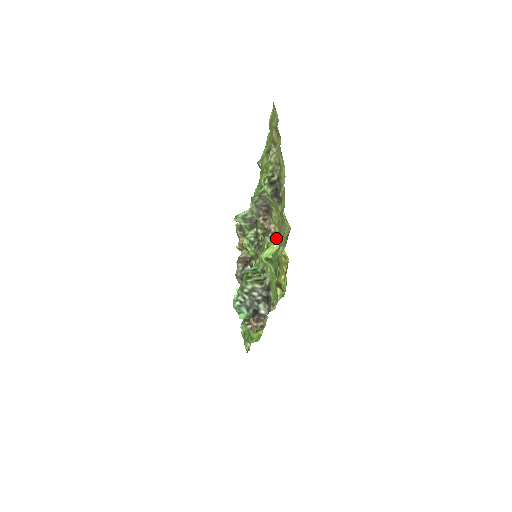
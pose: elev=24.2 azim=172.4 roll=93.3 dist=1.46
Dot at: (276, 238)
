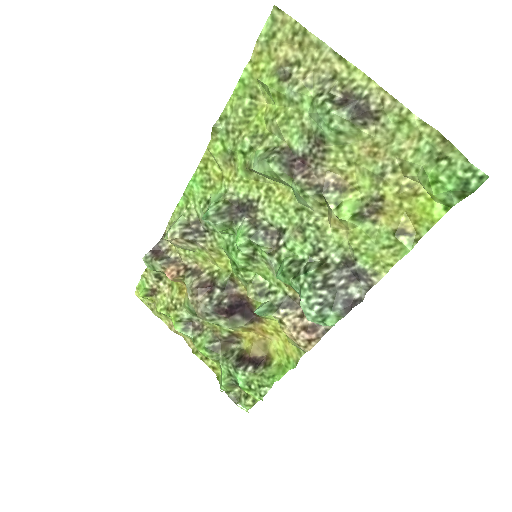
Dot at: (346, 187)
